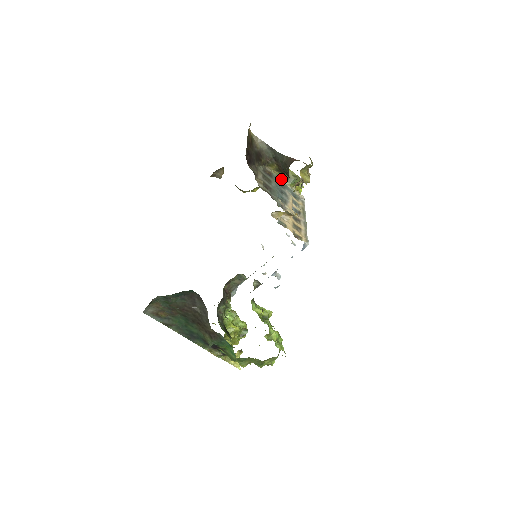
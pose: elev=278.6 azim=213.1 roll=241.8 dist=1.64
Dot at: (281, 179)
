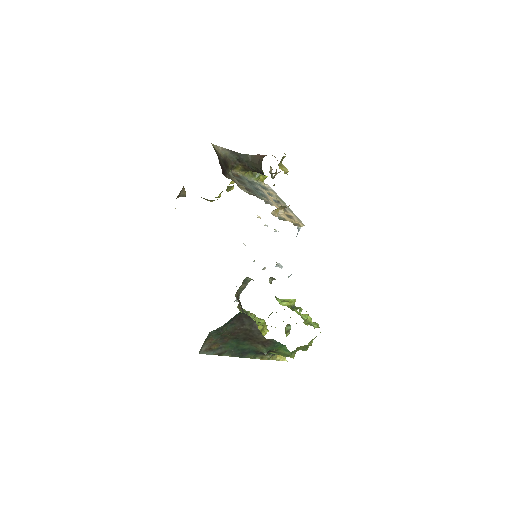
Dot at: (247, 177)
